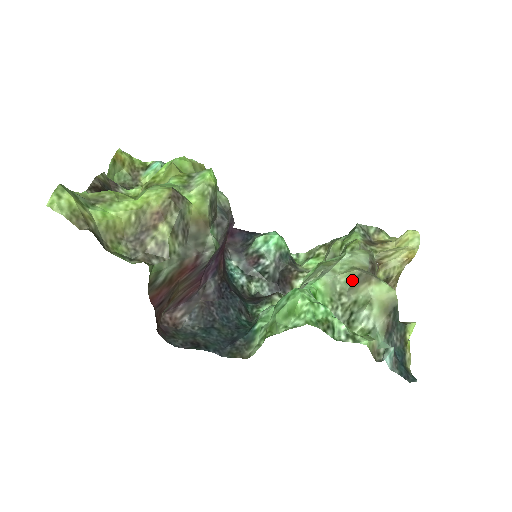
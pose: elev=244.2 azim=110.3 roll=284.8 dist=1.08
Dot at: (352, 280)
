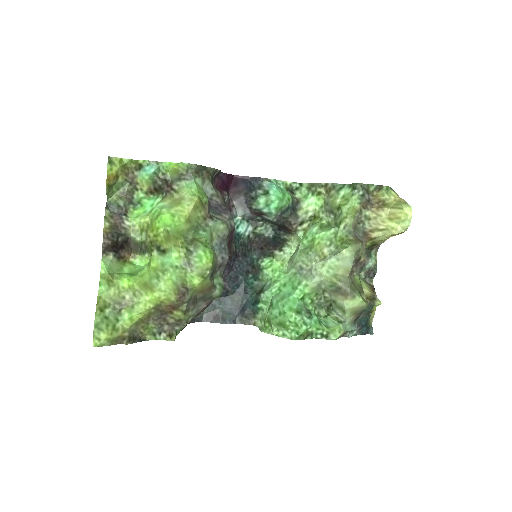
Dot at: (334, 287)
